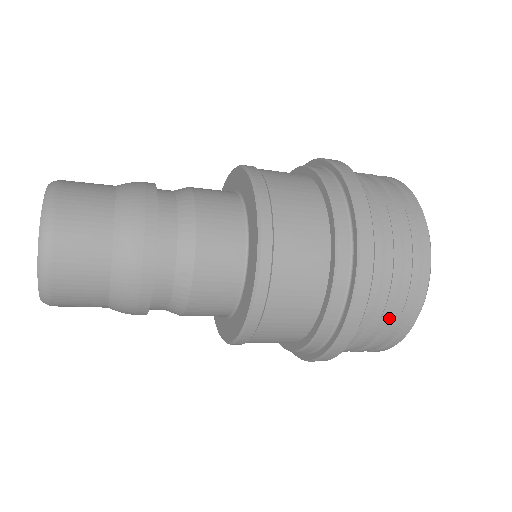
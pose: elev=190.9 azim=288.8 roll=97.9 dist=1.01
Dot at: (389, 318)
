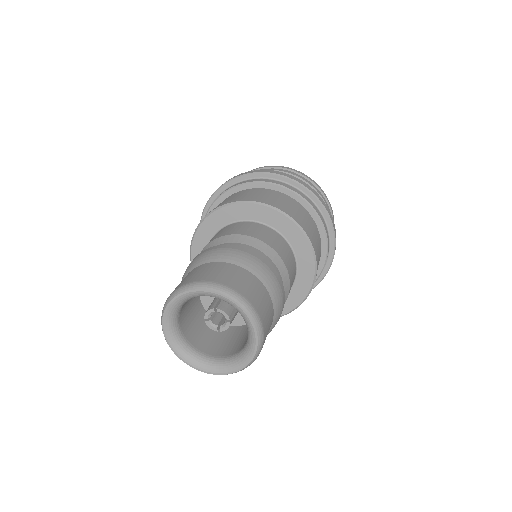
Dot at: occluded
